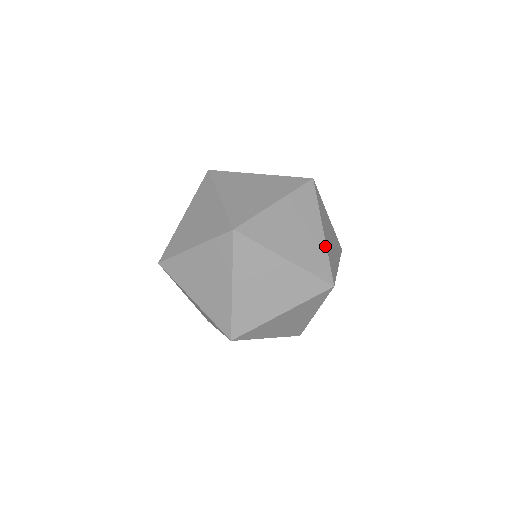
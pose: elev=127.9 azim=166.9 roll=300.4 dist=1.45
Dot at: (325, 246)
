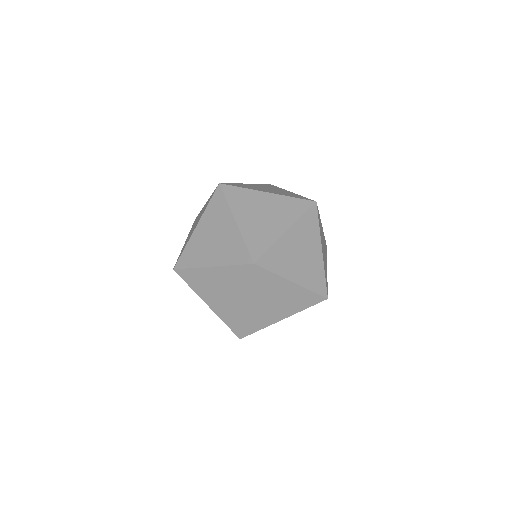
Dot at: occluded
